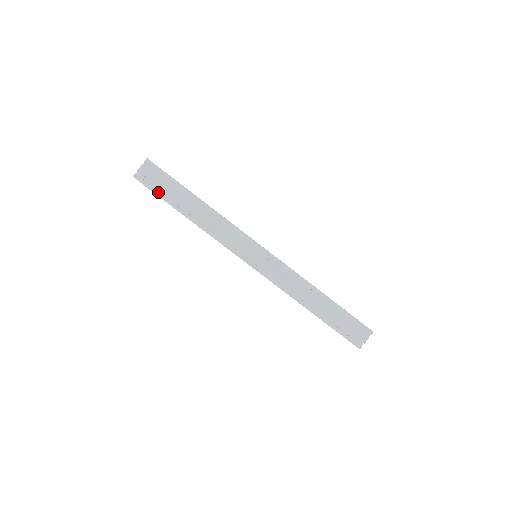
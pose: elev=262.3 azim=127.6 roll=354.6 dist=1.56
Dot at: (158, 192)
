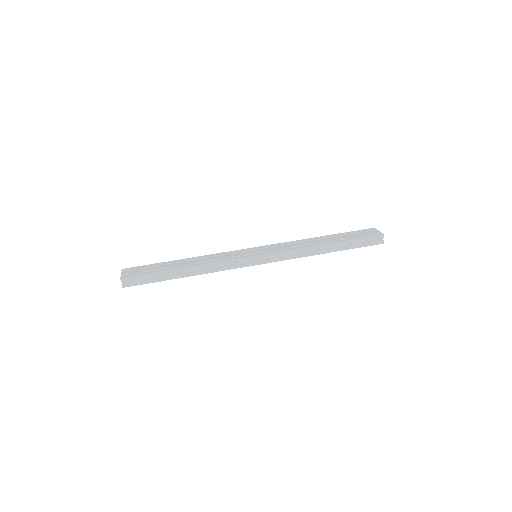
Dot at: (148, 272)
